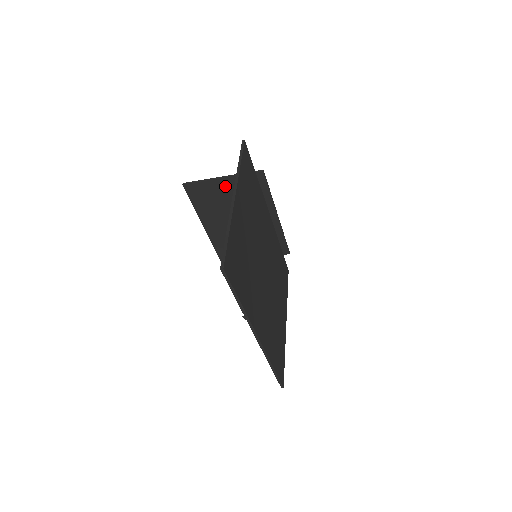
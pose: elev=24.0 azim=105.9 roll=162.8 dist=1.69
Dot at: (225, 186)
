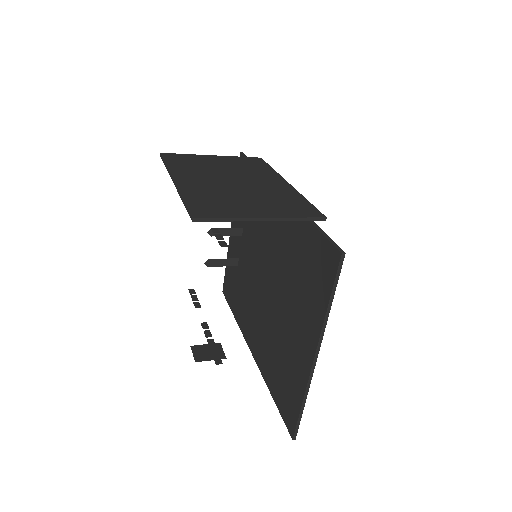
Dot at: occluded
